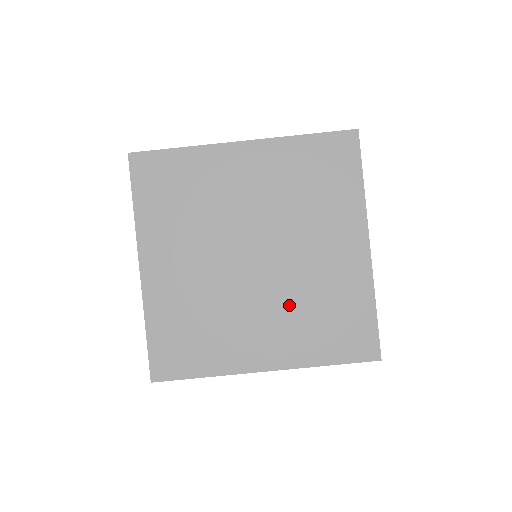
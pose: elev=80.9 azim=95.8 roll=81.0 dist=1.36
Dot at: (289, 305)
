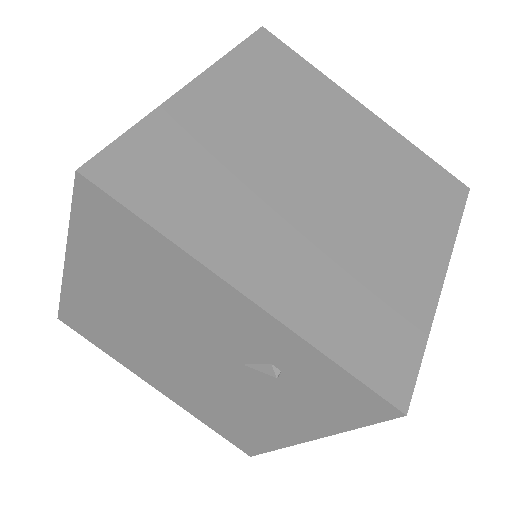
Dot at: (327, 253)
